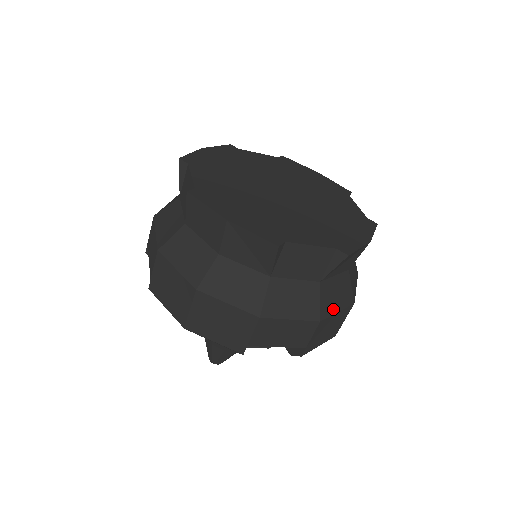
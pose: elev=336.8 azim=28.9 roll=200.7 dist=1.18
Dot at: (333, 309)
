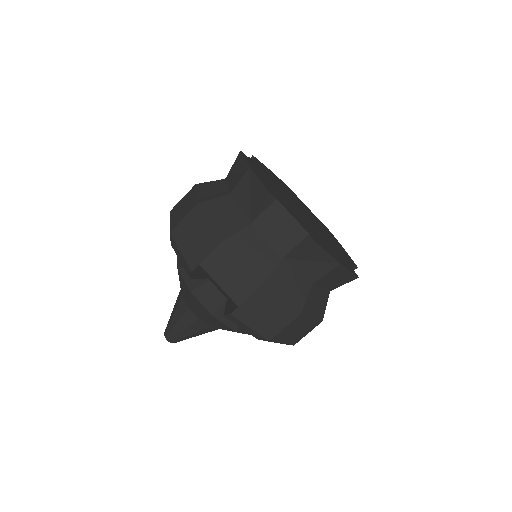
Dot at: occluded
